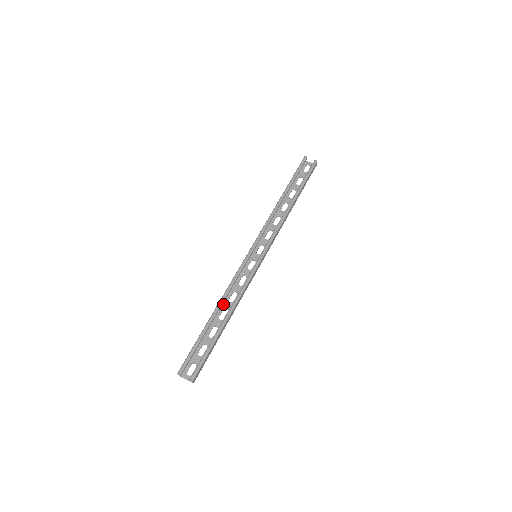
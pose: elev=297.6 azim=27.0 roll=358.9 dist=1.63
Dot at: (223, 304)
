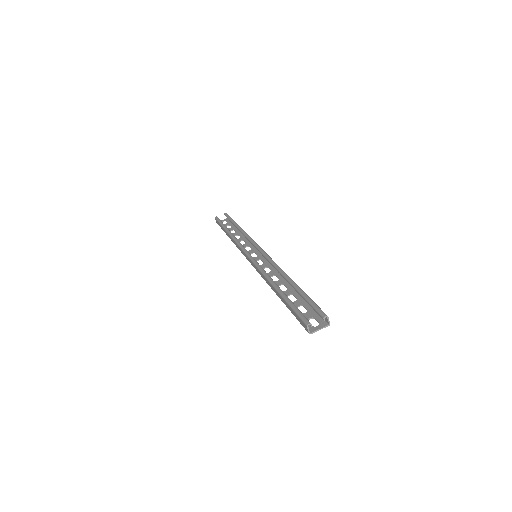
Dot at: occluded
